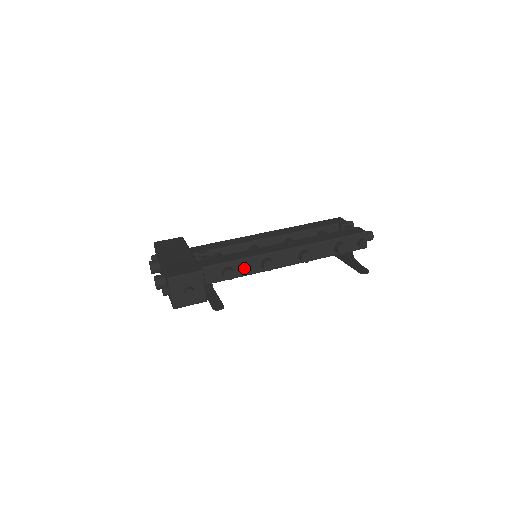
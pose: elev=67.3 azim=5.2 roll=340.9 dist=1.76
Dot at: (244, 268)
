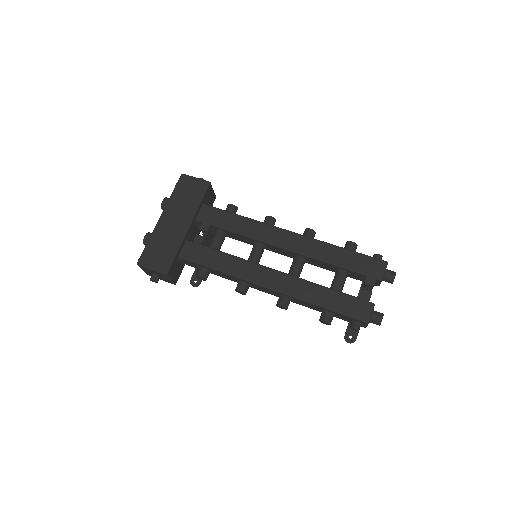
Dot at: (222, 275)
